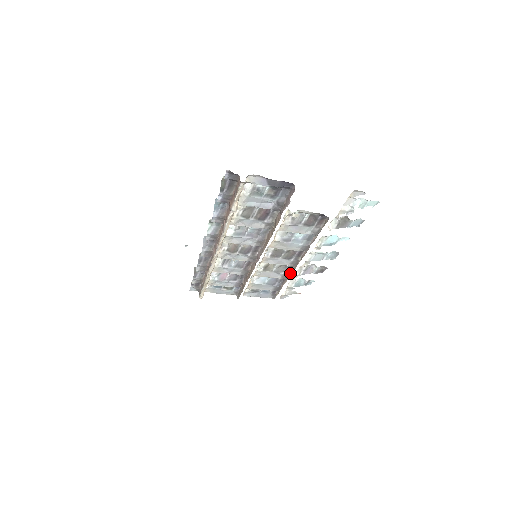
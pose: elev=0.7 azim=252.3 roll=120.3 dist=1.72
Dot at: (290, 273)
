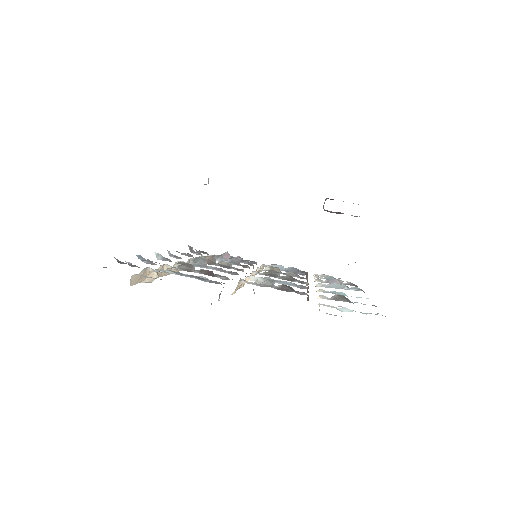
Dot at: (306, 279)
